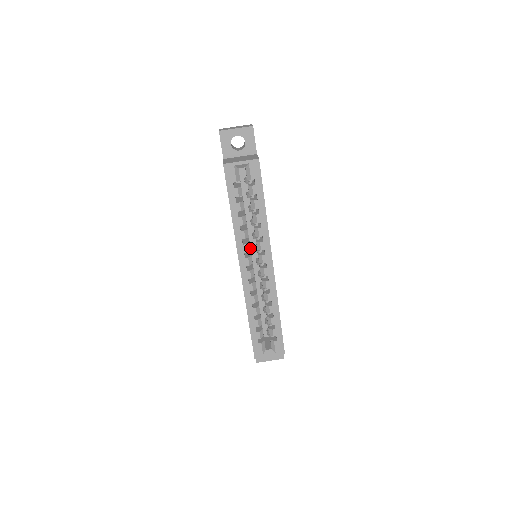
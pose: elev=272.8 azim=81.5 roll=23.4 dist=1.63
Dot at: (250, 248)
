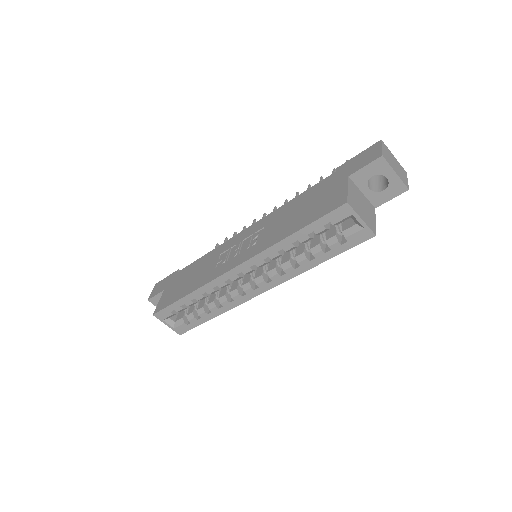
Dot at: occluded
